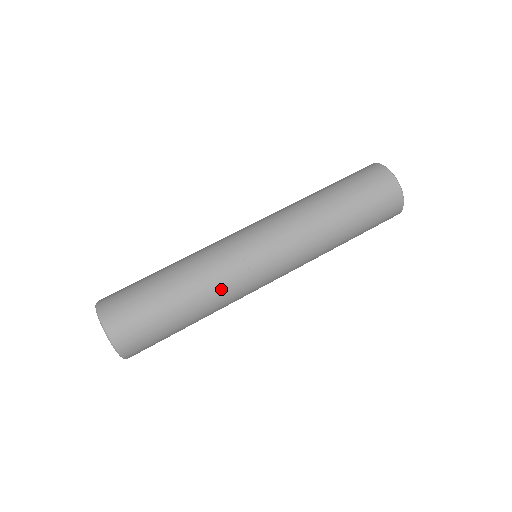
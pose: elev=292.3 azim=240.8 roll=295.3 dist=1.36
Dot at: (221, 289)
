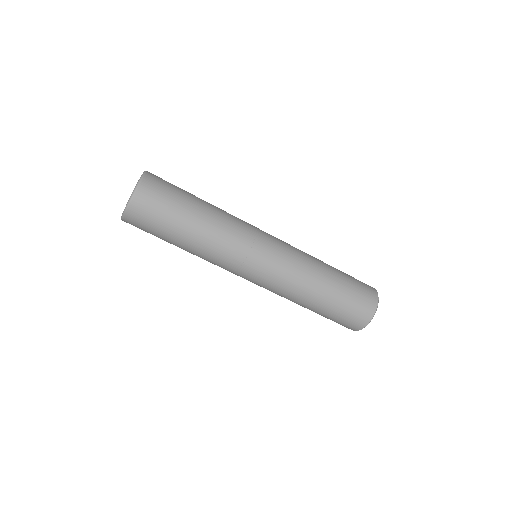
Dot at: (217, 252)
